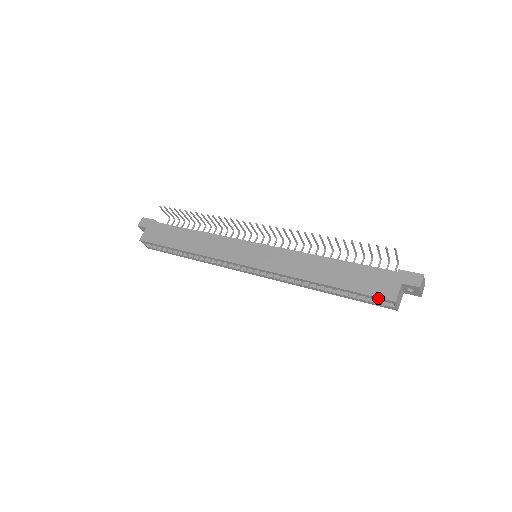
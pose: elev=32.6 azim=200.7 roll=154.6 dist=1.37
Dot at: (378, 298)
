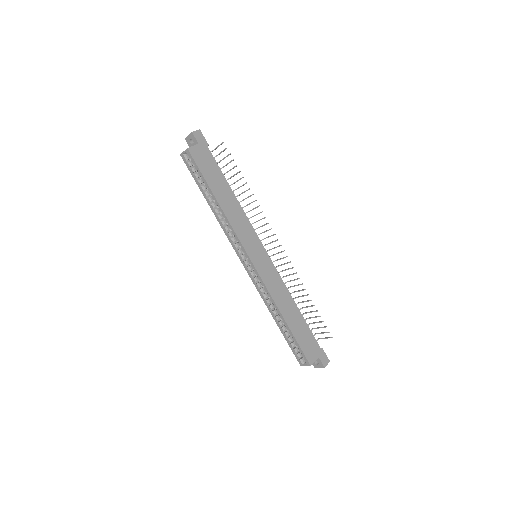
Dot at: (304, 356)
